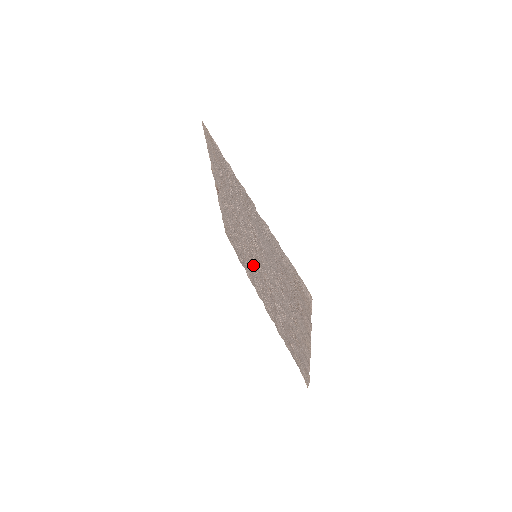
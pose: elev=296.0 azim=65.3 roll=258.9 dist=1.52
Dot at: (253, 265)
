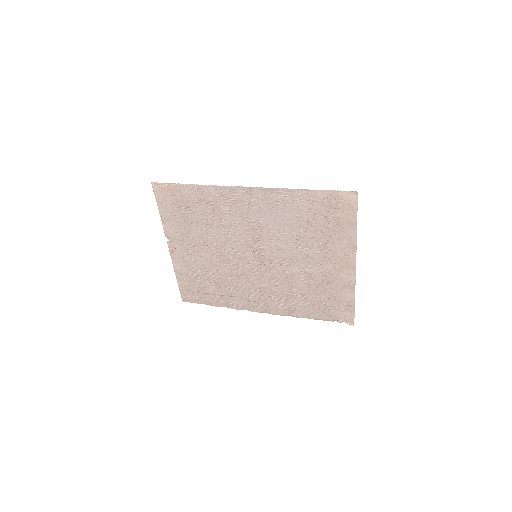
Dot at: (248, 277)
